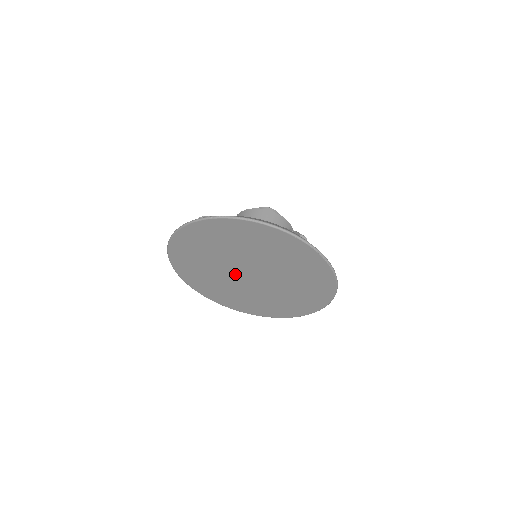
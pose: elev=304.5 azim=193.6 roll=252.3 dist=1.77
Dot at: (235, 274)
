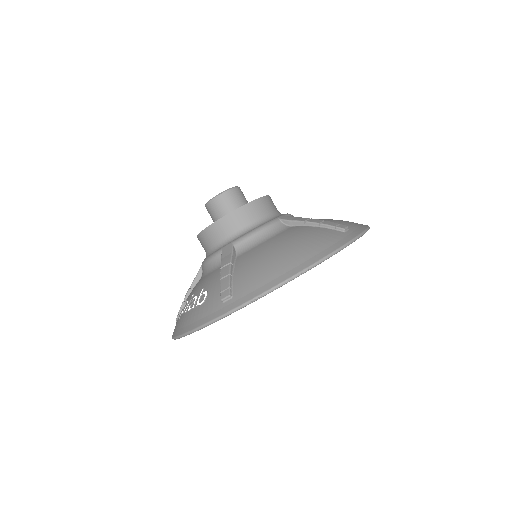
Dot at: occluded
